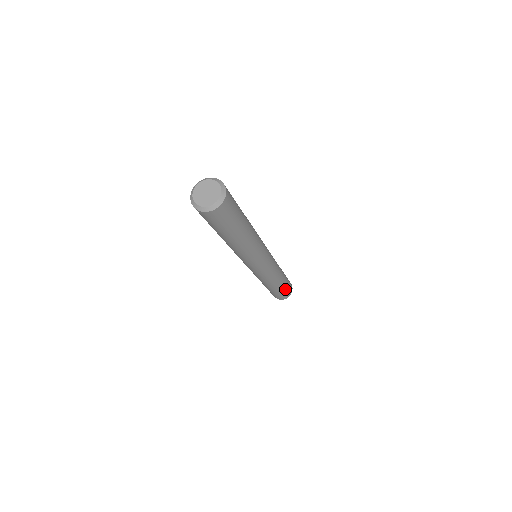
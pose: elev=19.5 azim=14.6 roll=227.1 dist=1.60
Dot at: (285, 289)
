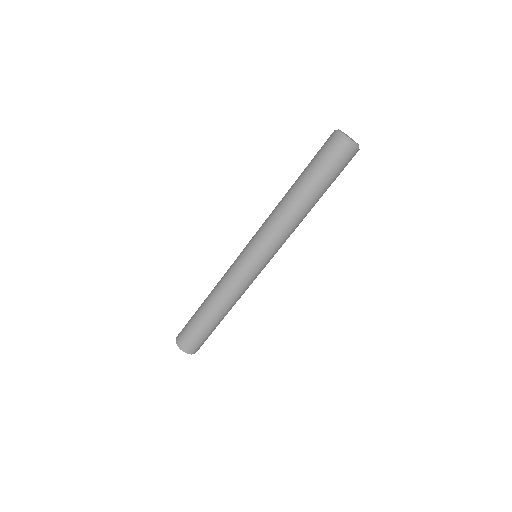
Dot at: occluded
